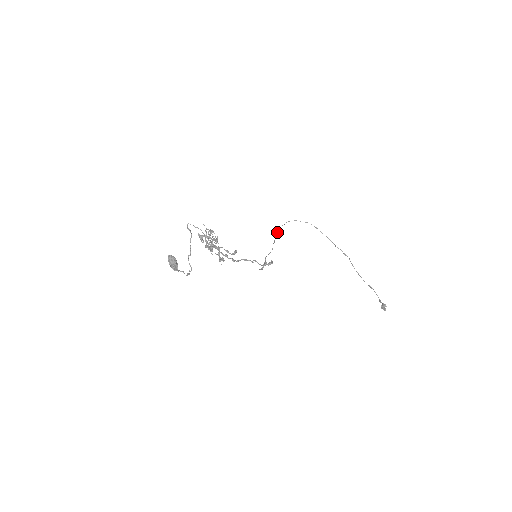
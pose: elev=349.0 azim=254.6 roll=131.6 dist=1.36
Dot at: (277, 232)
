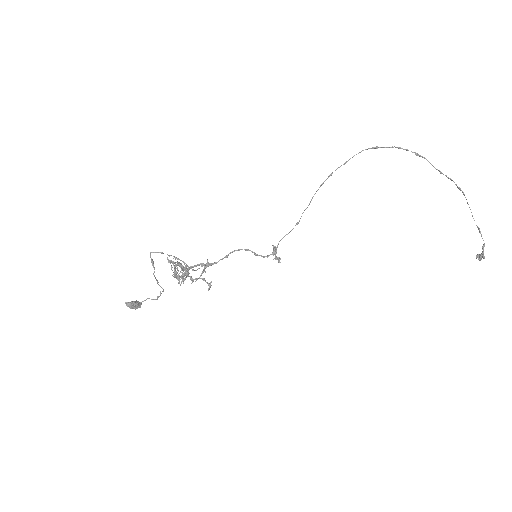
Dot at: (322, 183)
